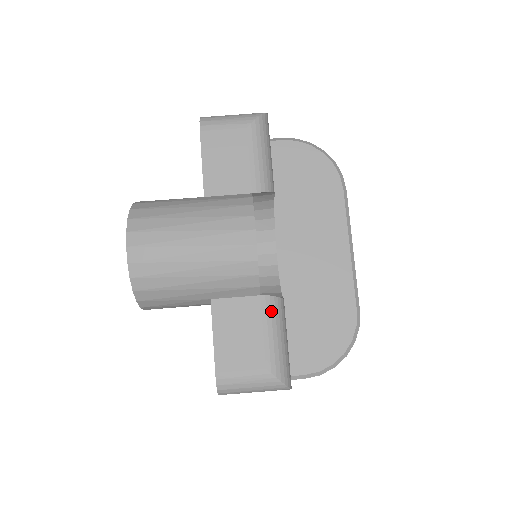
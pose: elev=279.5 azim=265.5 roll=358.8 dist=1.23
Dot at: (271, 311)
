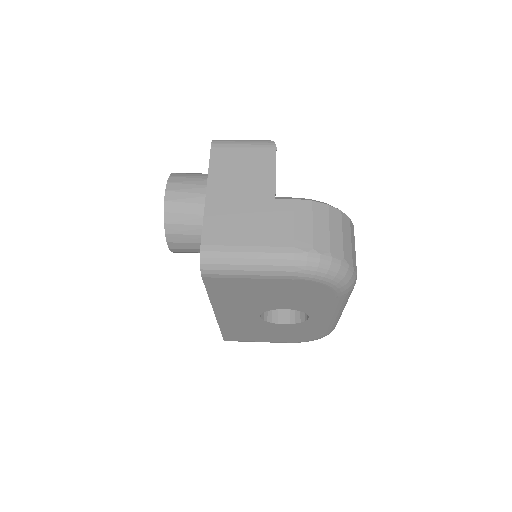
Dot at: occluded
